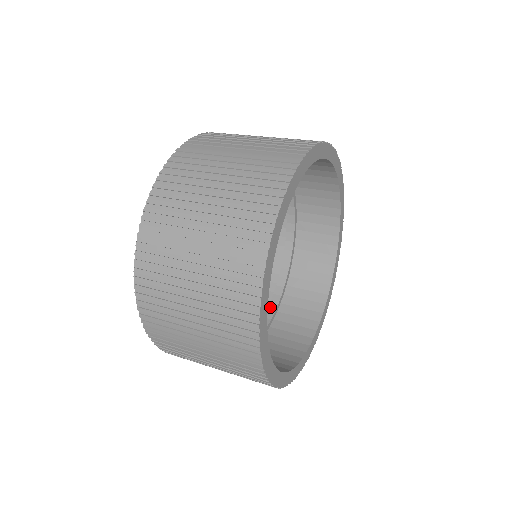
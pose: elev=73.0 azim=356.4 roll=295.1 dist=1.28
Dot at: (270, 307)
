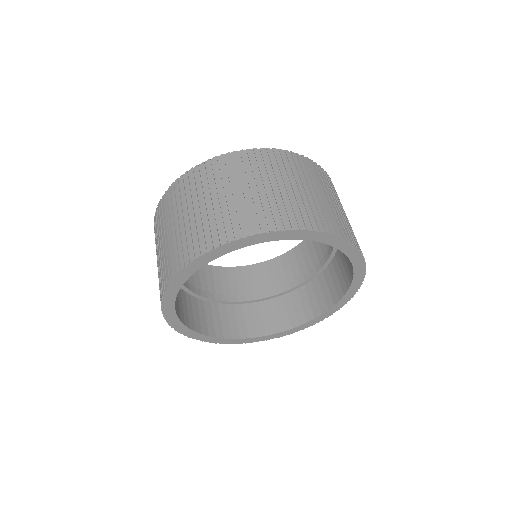
Dot at: (321, 261)
